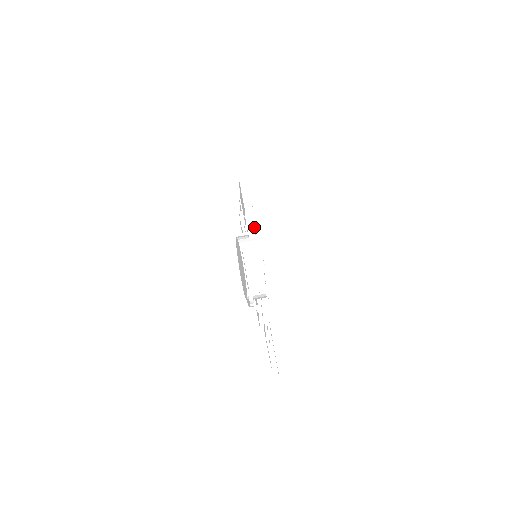
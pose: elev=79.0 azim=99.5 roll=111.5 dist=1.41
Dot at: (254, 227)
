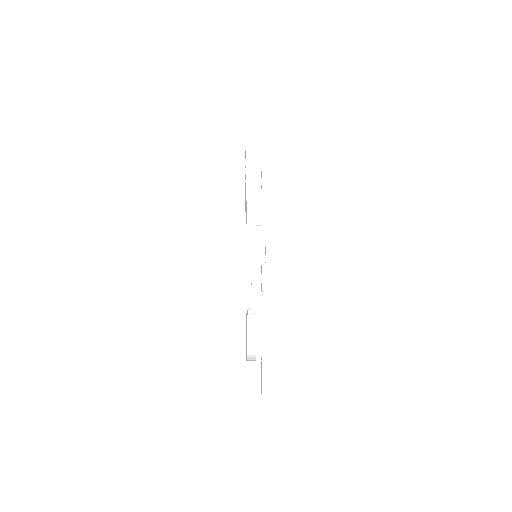
Dot at: occluded
